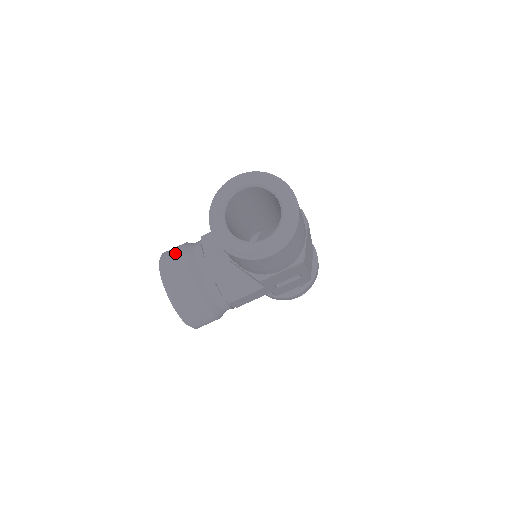
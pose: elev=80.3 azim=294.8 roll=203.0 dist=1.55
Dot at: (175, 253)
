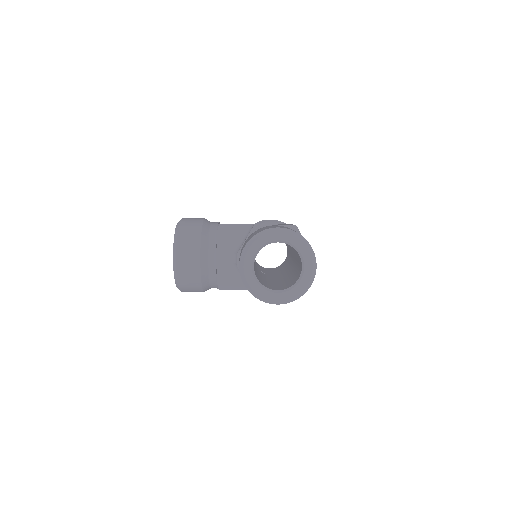
Dot at: (193, 231)
